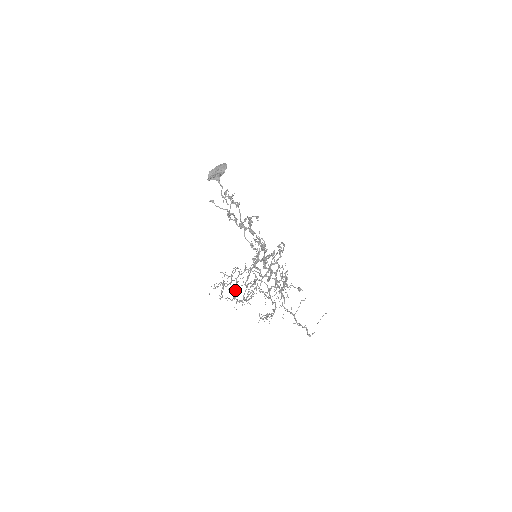
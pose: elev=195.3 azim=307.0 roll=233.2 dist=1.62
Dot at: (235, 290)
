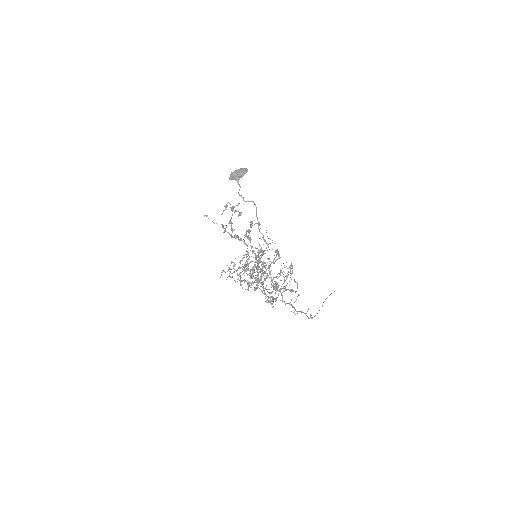
Dot at: (241, 277)
